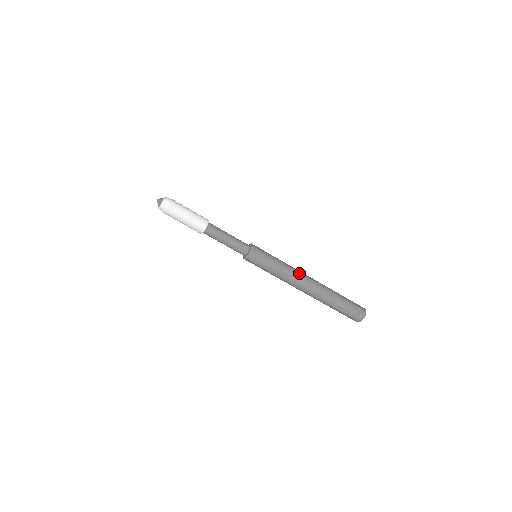
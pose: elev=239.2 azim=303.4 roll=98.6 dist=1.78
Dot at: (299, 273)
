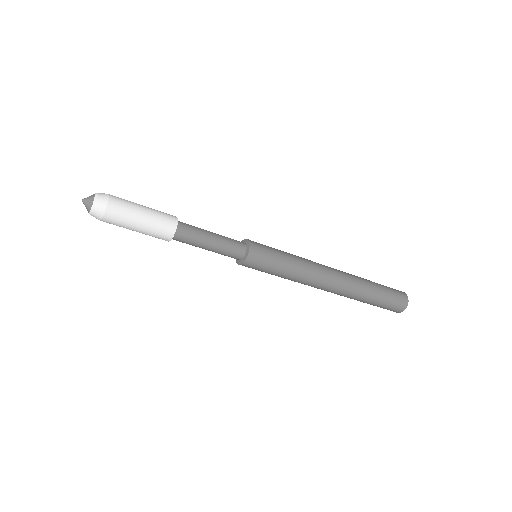
Dot at: (318, 279)
